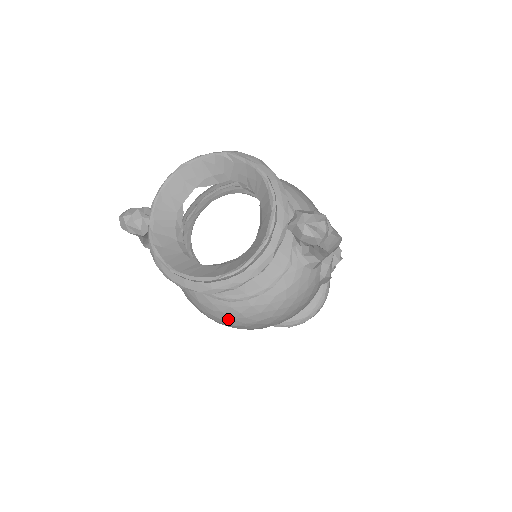
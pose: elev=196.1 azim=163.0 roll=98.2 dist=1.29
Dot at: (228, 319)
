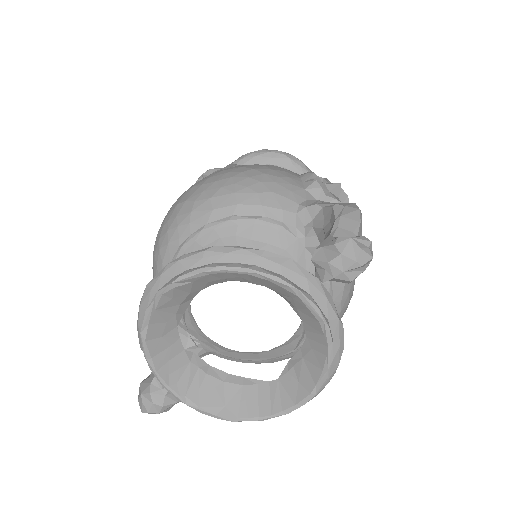
Dot at: occluded
